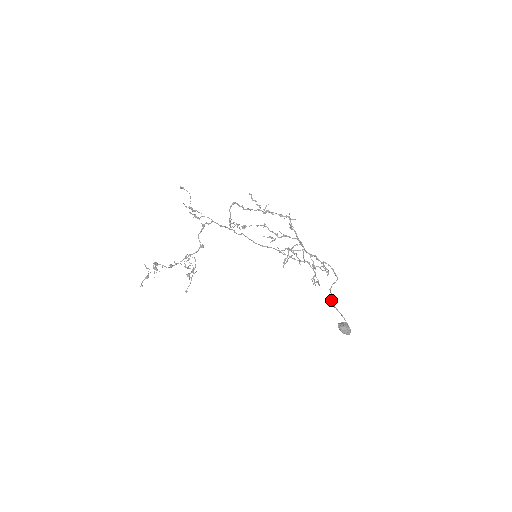
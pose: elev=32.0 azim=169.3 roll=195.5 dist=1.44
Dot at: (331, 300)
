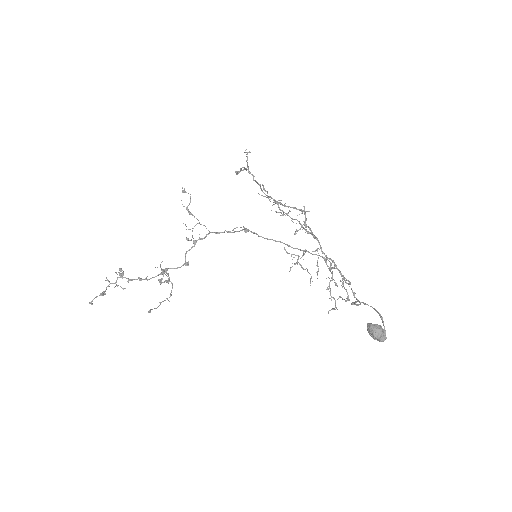
Dot at: occluded
